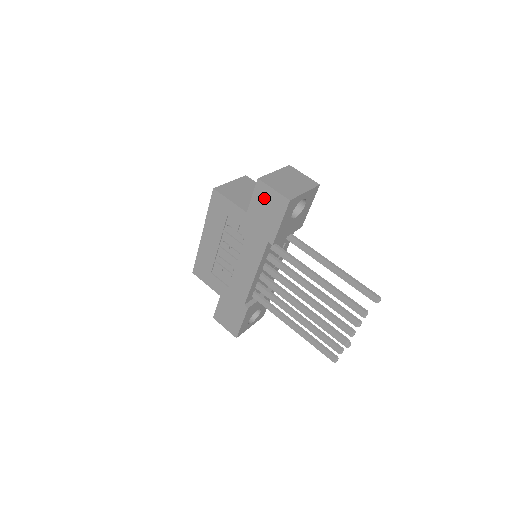
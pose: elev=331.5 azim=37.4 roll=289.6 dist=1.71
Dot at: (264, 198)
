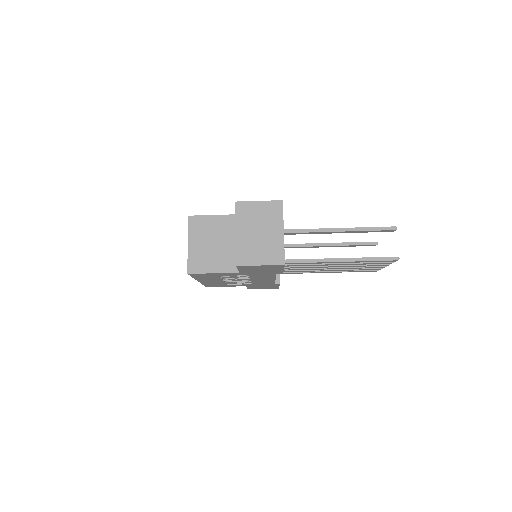
Dot at: (253, 268)
